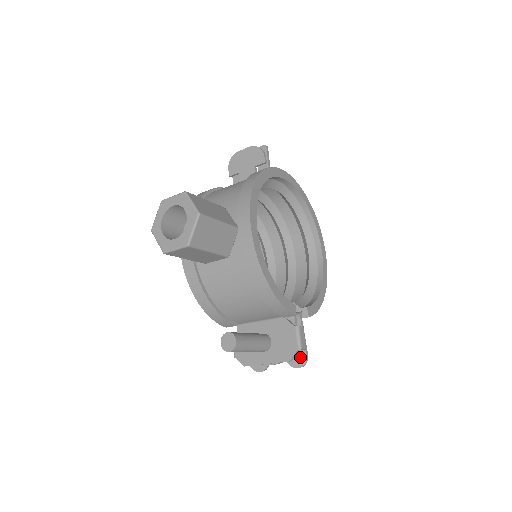
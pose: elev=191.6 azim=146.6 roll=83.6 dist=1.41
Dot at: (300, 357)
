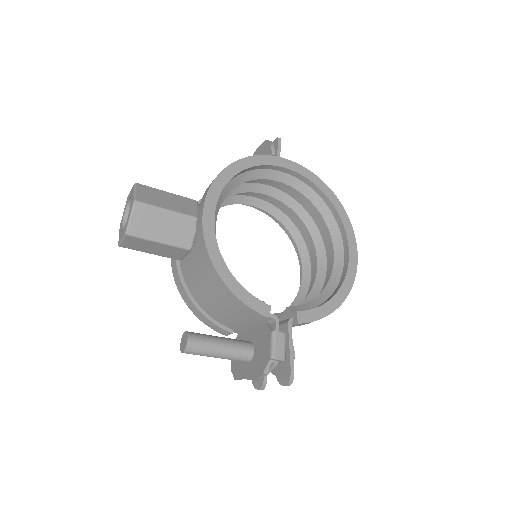
Dot at: (286, 372)
